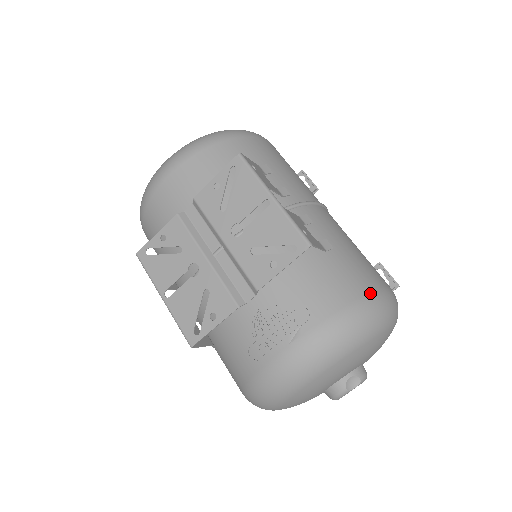
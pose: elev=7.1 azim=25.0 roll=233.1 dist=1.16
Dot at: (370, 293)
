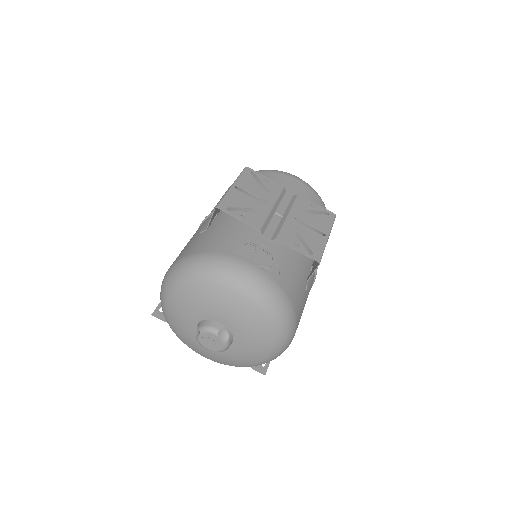
Dot at: (297, 319)
